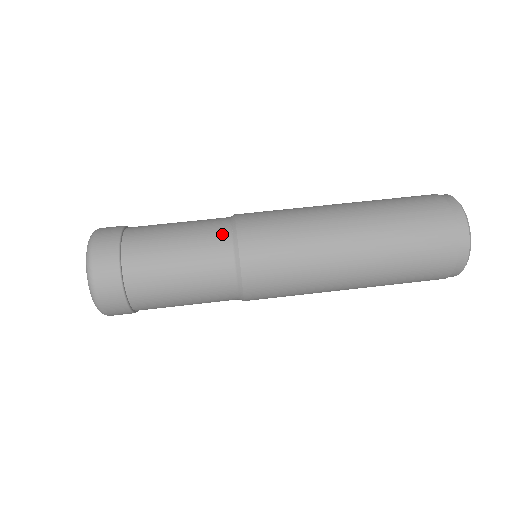
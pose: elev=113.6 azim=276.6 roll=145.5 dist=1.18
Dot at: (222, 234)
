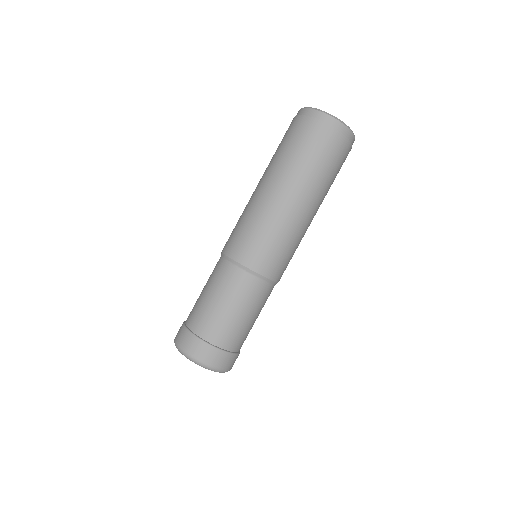
Dot at: (243, 278)
